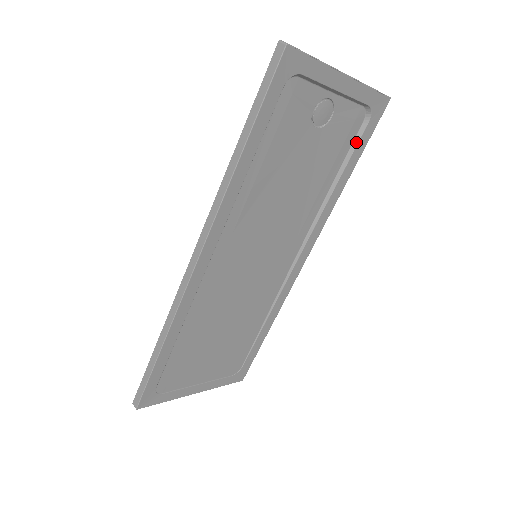
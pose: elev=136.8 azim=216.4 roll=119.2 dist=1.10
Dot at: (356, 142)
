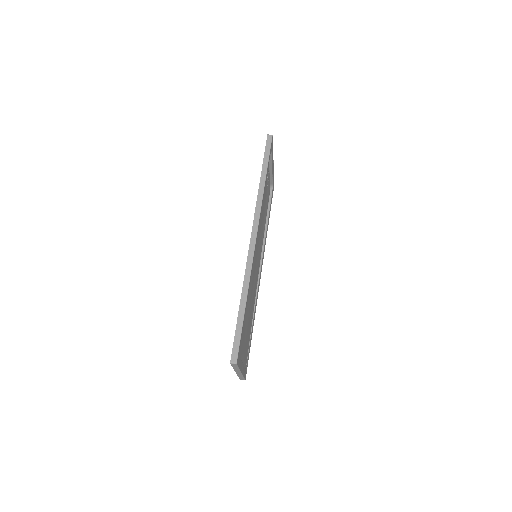
Dot at: (270, 203)
